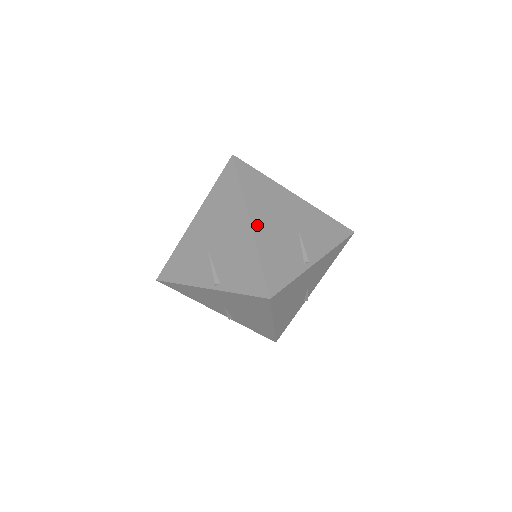
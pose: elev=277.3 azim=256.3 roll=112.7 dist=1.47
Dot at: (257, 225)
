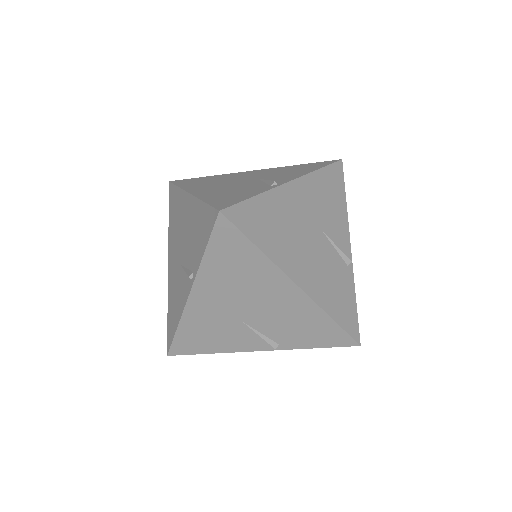
Dot at: (199, 192)
